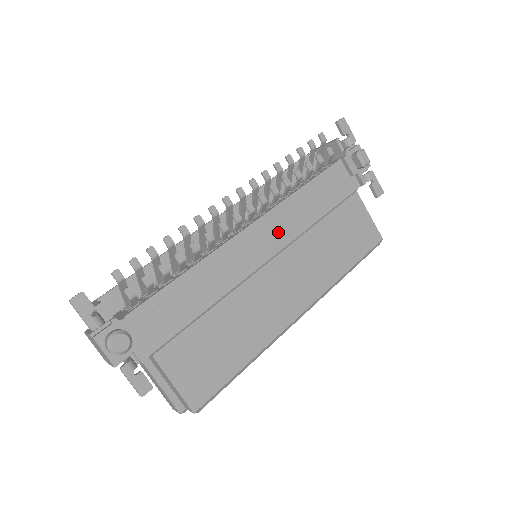
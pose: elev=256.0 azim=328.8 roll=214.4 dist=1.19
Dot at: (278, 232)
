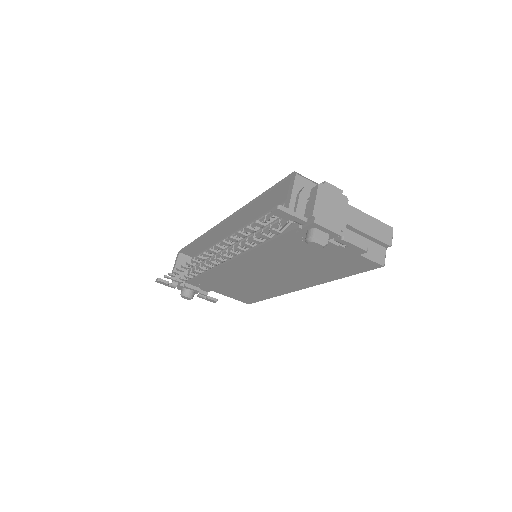
Dot at: (255, 264)
